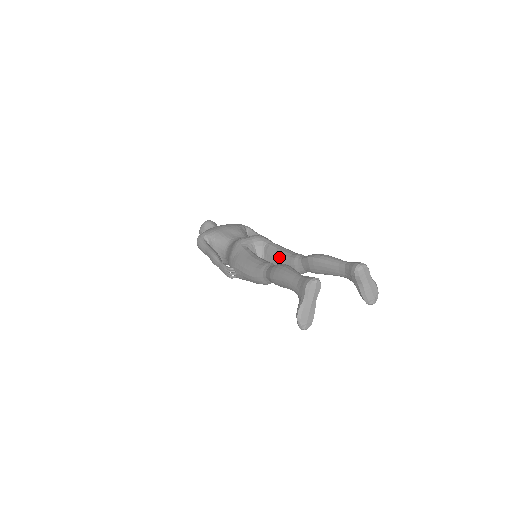
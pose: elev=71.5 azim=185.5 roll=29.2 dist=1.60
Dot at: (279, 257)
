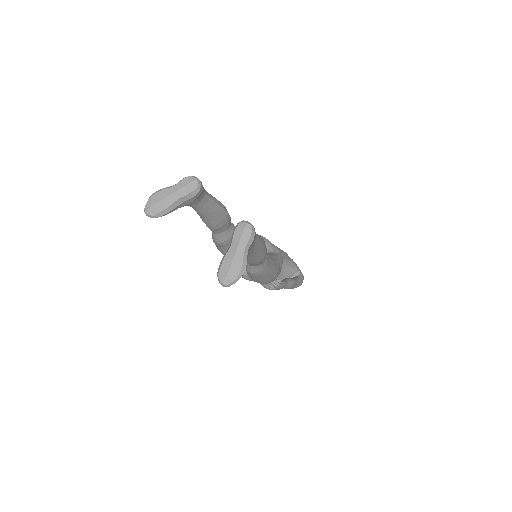
Dot at: occluded
